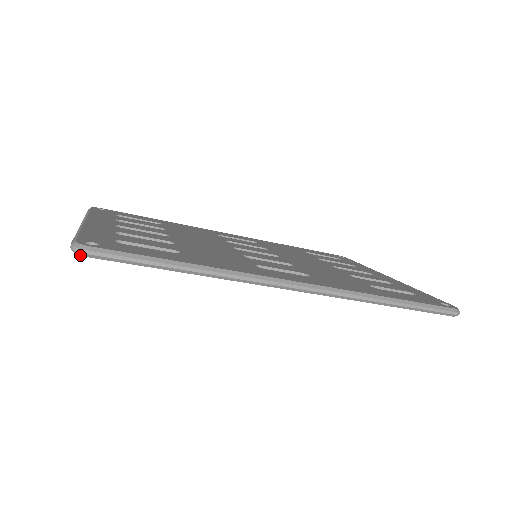
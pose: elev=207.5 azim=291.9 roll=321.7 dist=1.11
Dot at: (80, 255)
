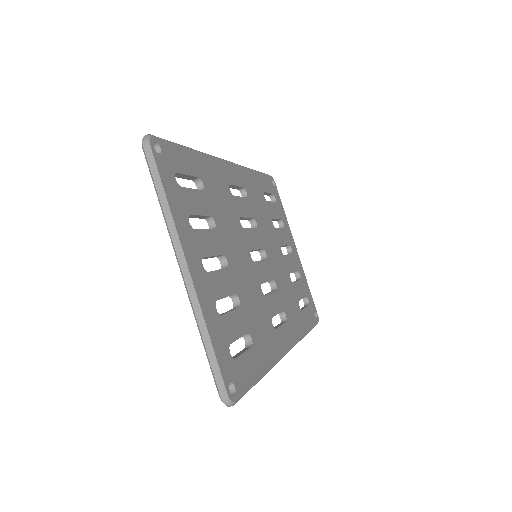
Dot at: (225, 404)
